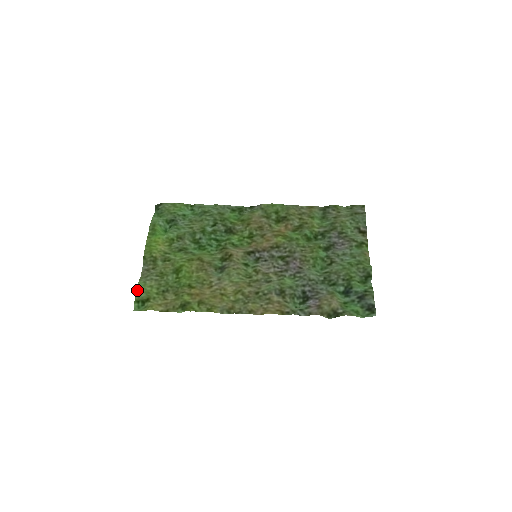
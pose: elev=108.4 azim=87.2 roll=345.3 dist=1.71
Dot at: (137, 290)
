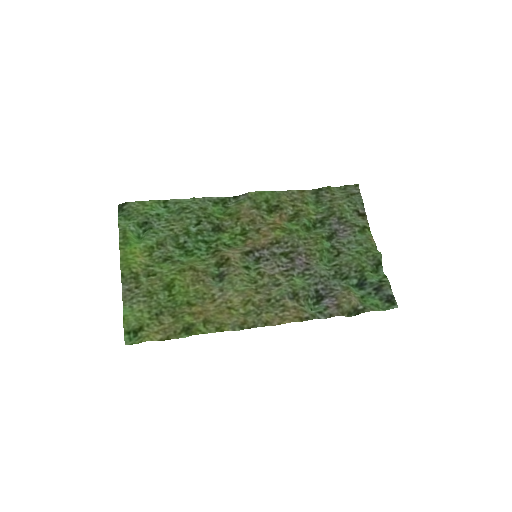
Dot at: (124, 319)
